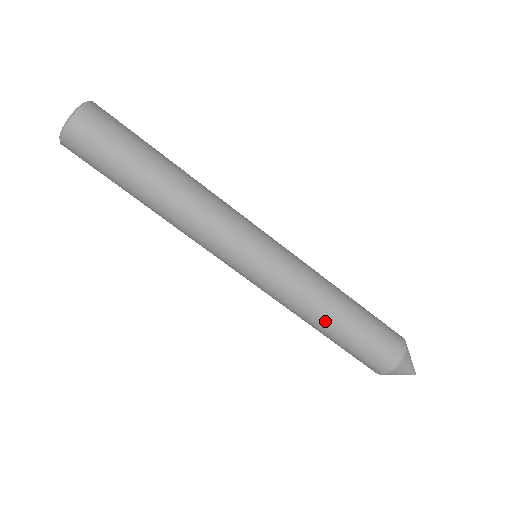
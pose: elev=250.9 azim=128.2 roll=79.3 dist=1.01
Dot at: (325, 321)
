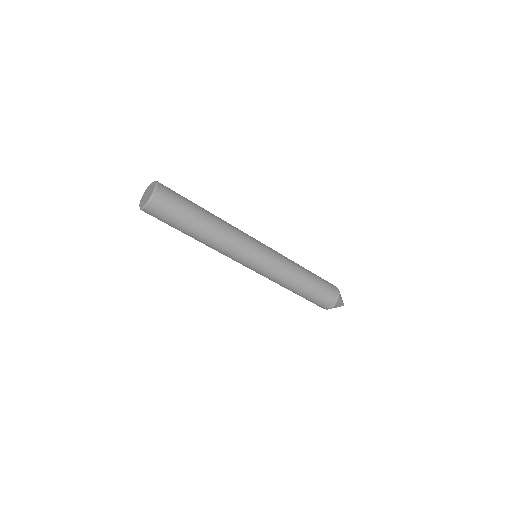
Dot at: (294, 289)
